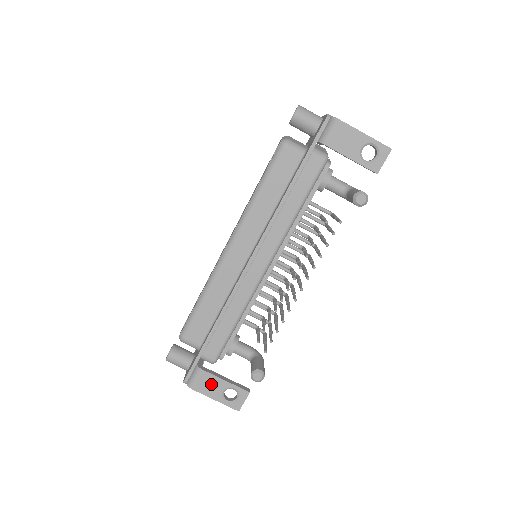
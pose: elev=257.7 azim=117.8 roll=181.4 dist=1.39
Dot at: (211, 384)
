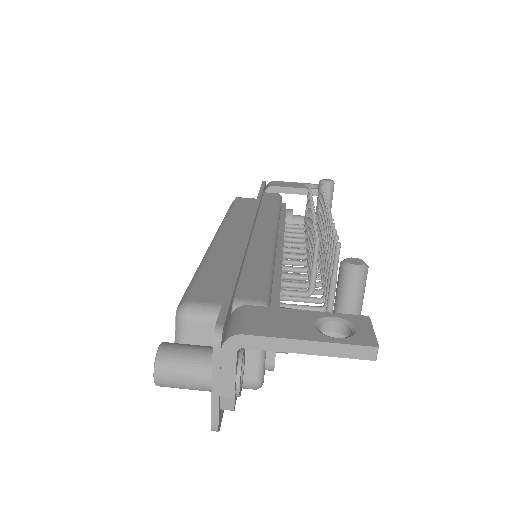
Dot at: (280, 320)
